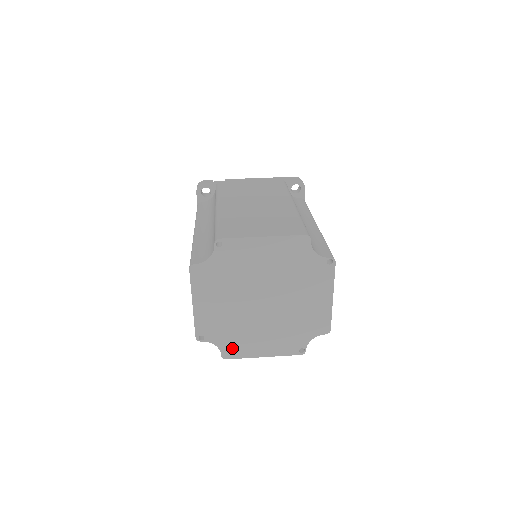
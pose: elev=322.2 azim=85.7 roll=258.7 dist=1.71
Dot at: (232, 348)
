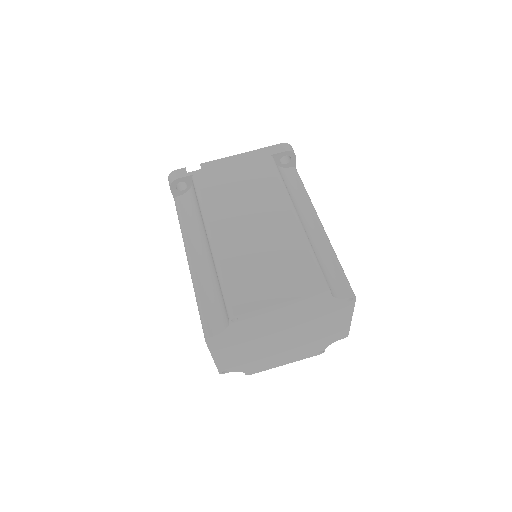
Dot at: (255, 368)
